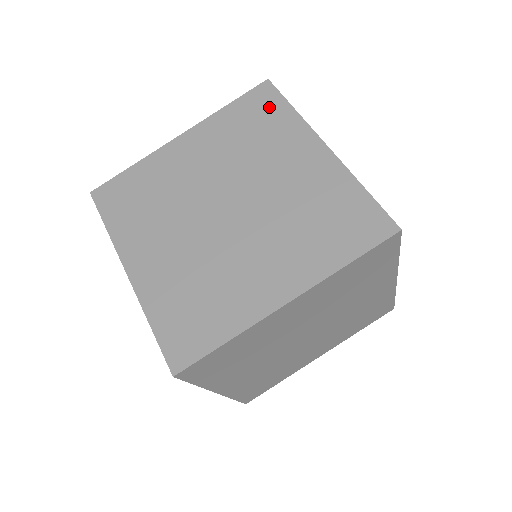
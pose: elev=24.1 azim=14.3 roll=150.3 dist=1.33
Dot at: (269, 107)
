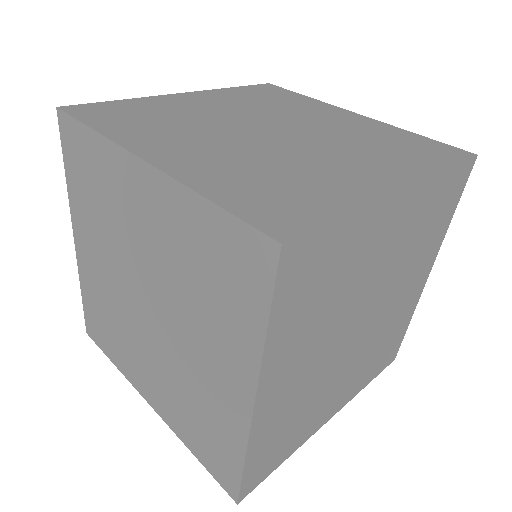
Dot at: (245, 284)
